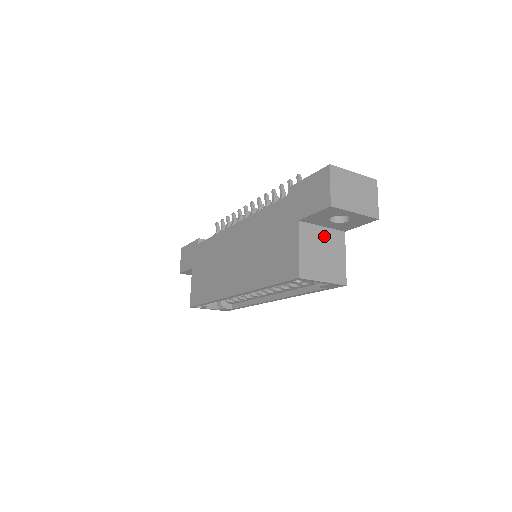
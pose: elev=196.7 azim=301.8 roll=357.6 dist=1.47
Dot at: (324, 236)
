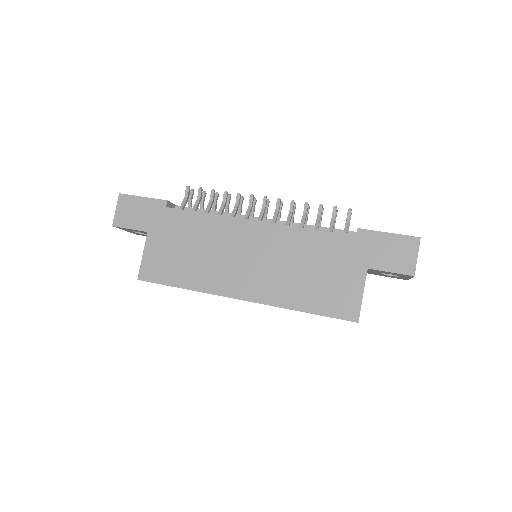
Dot at: occluded
